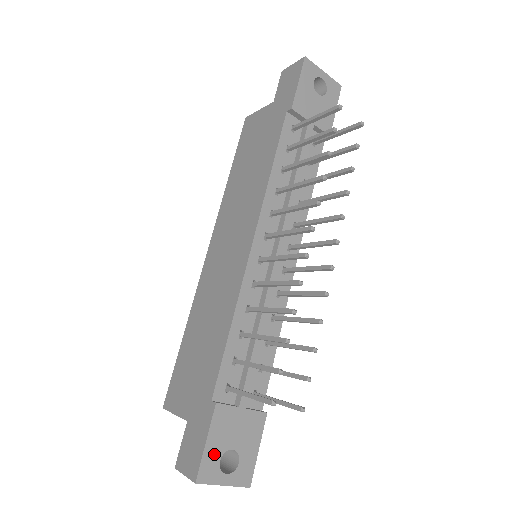
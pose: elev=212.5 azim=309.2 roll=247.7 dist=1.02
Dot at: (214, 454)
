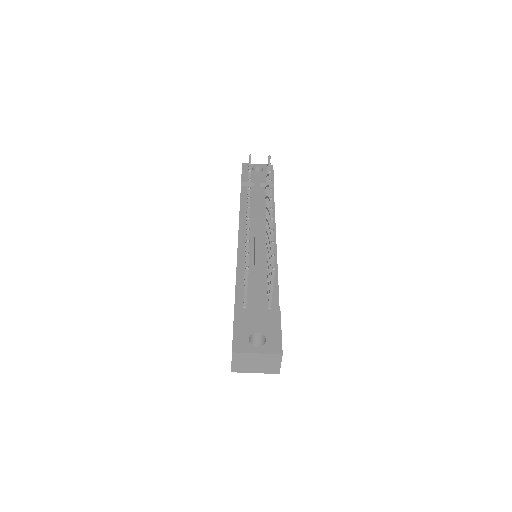
Dot at: (242, 336)
